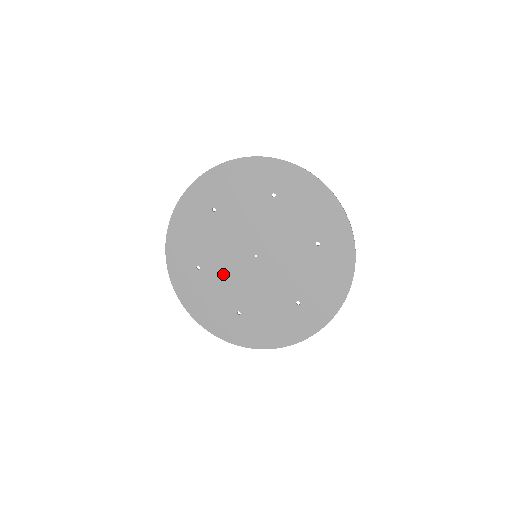
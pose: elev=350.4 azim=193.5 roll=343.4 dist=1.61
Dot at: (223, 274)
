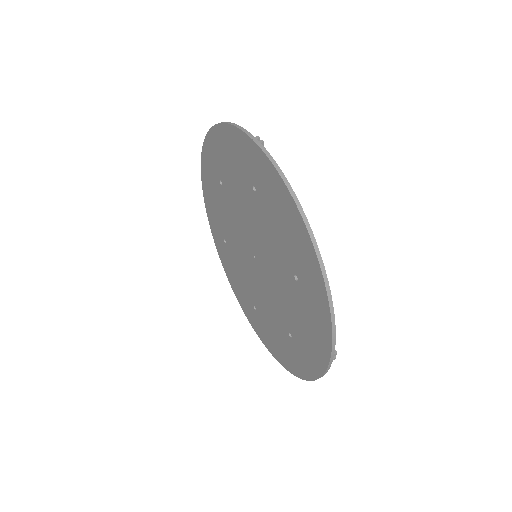
Dot at: (239, 260)
